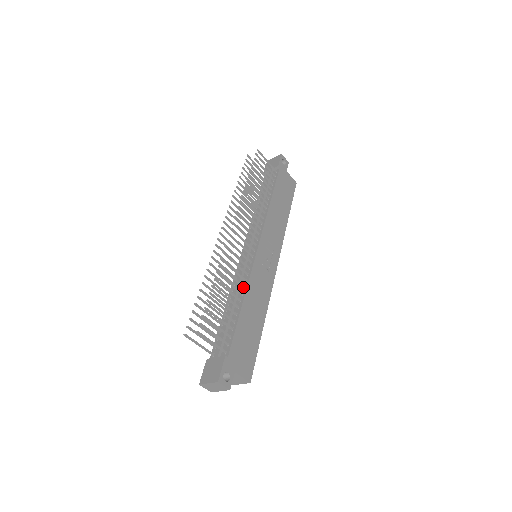
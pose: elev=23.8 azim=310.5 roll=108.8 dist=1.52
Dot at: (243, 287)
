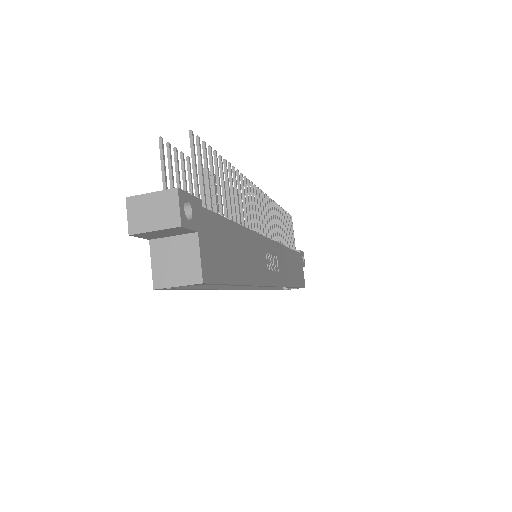
Dot at: occluded
